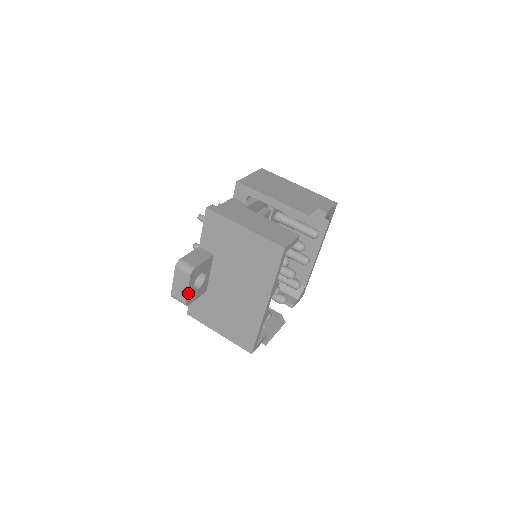
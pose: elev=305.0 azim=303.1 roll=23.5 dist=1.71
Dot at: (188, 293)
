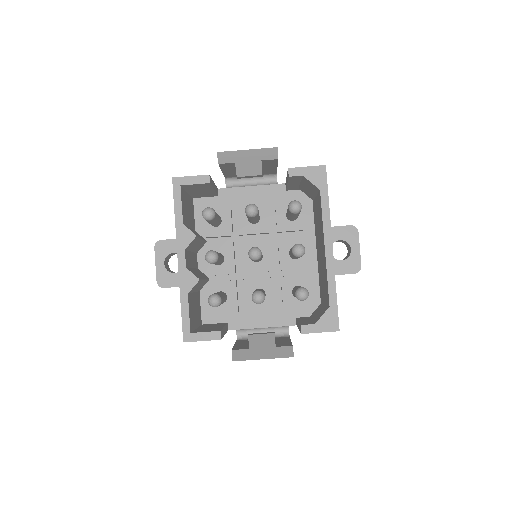
Dot at: (158, 270)
